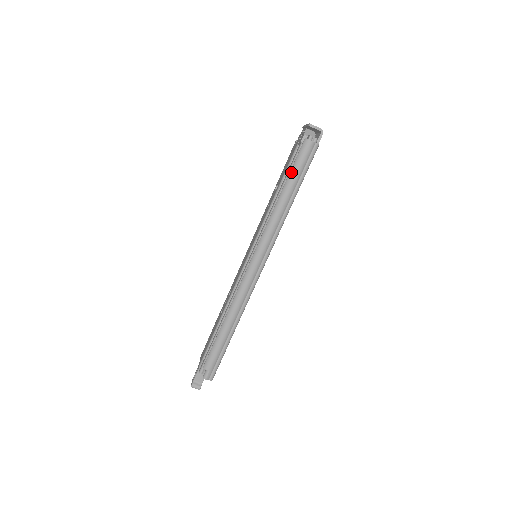
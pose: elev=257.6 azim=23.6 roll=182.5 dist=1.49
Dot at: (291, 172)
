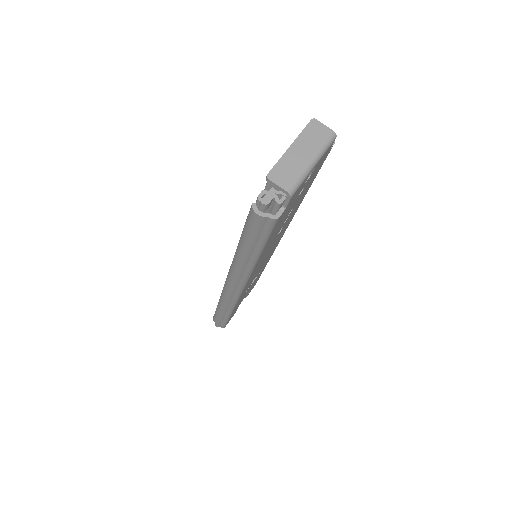
Dot at: (242, 234)
